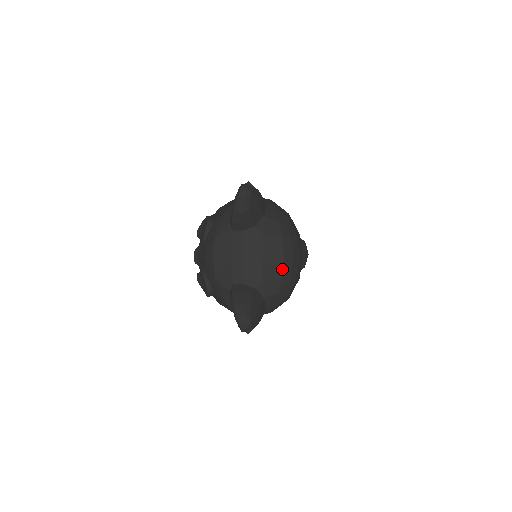
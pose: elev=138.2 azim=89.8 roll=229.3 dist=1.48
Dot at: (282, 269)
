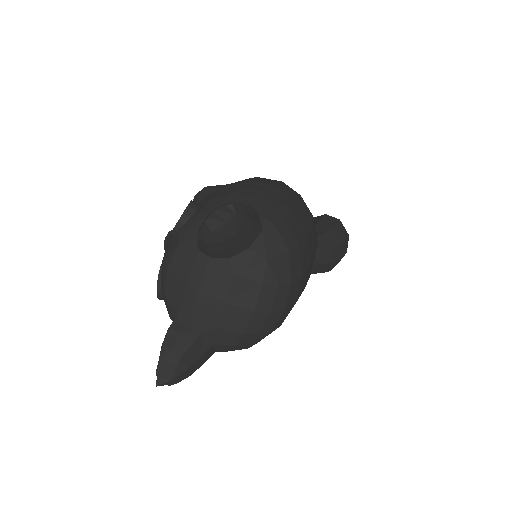
Dot at: (247, 324)
